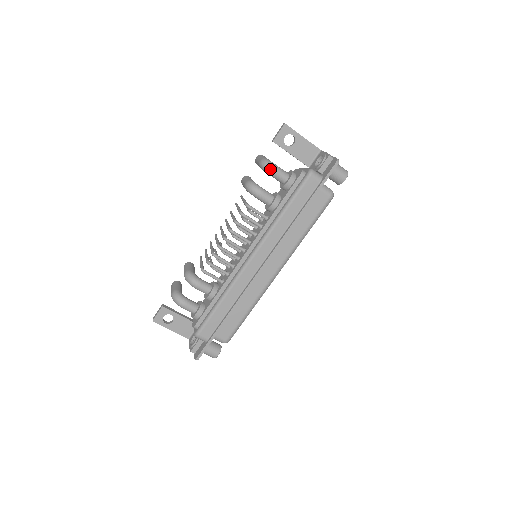
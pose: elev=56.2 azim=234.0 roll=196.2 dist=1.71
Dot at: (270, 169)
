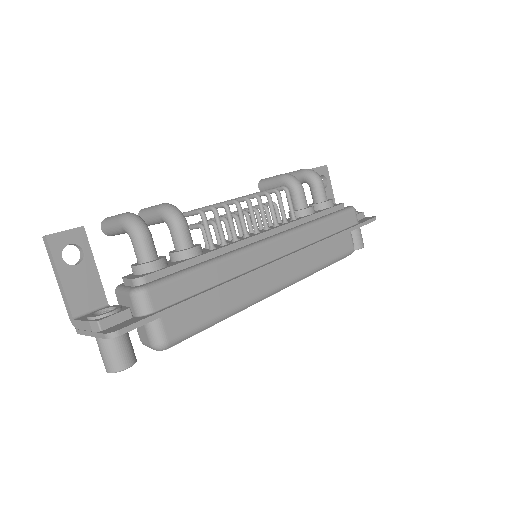
Dot at: (318, 177)
